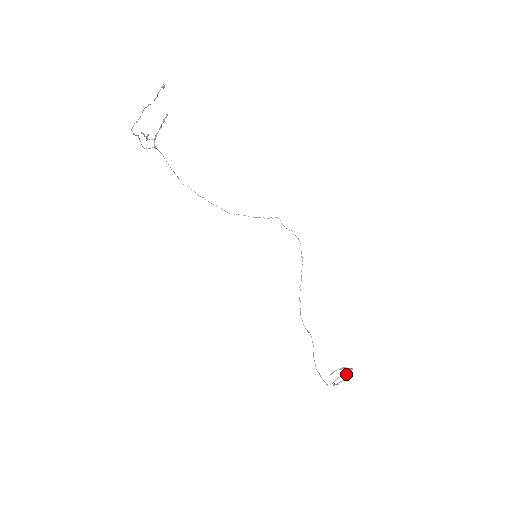
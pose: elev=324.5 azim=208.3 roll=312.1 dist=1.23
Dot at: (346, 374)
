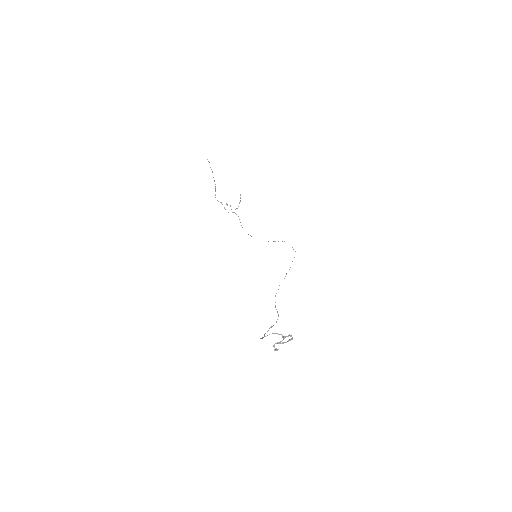
Dot at: (282, 337)
